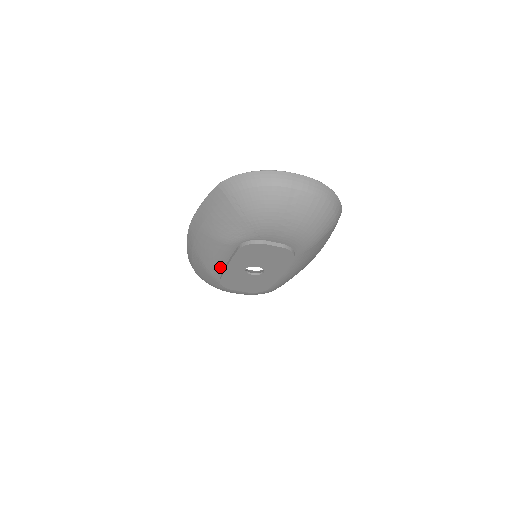
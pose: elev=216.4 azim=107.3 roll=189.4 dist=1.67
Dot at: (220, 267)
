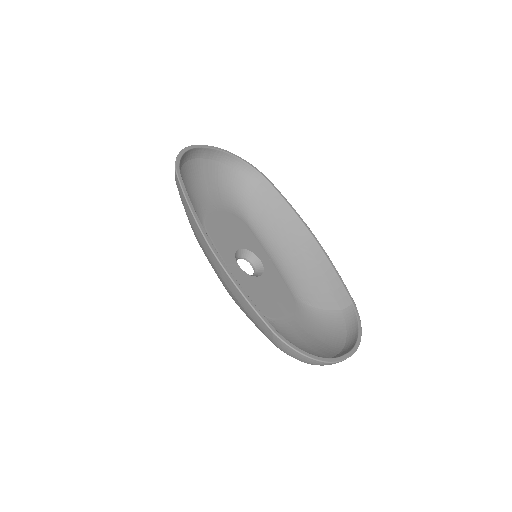
Dot at: occluded
